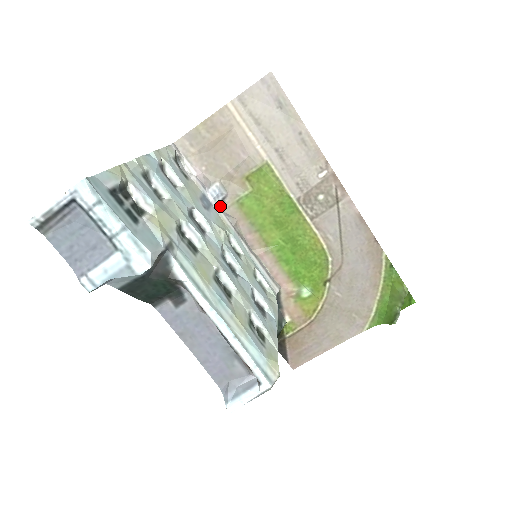
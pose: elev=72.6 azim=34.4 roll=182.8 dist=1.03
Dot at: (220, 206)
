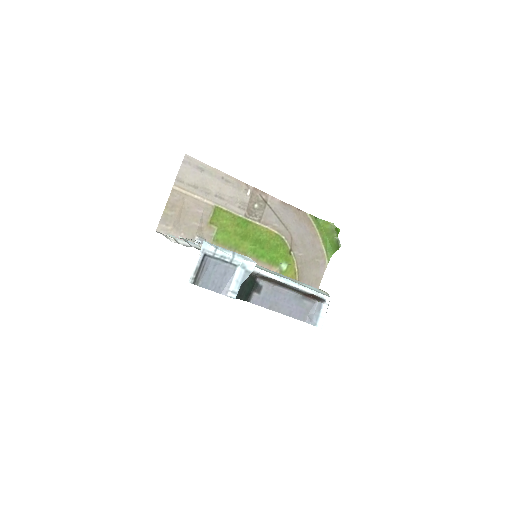
Dot at: occluded
